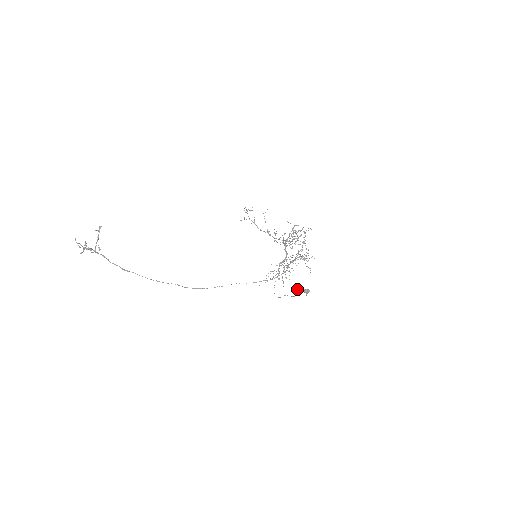
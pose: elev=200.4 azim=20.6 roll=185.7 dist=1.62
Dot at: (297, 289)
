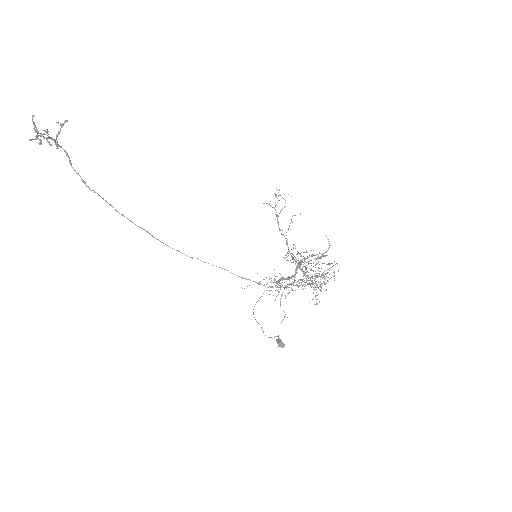
Dot at: occluded
